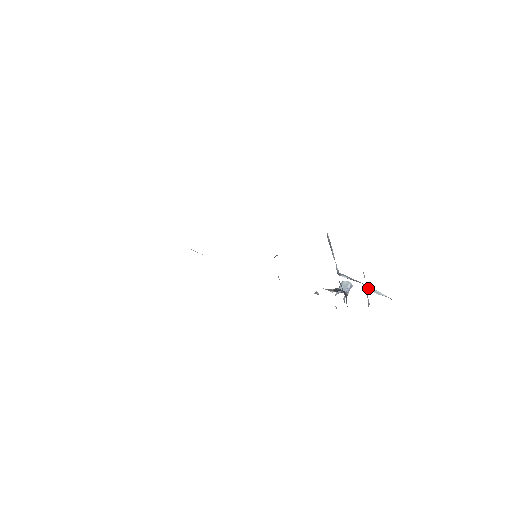
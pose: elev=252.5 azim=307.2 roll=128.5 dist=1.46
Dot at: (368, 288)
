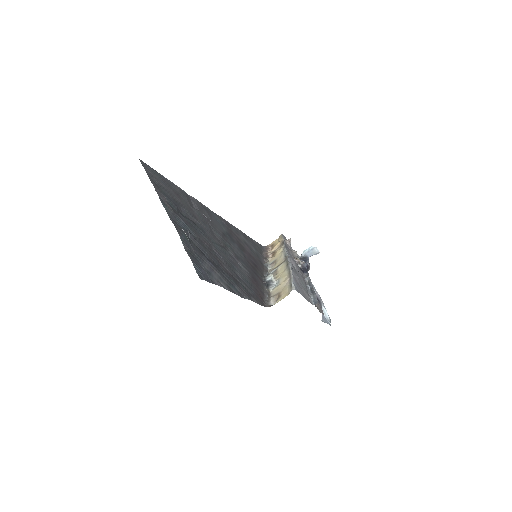
Dot at: (322, 307)
